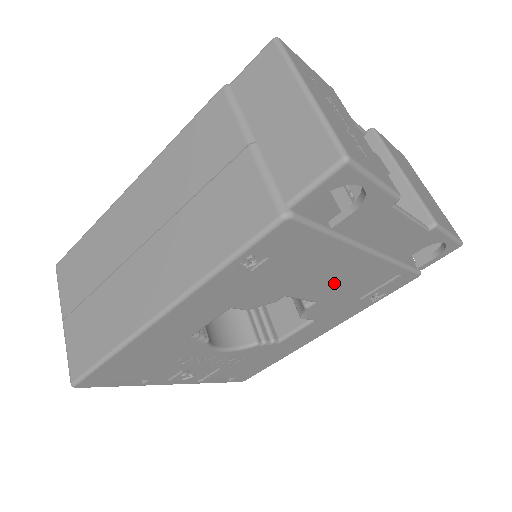
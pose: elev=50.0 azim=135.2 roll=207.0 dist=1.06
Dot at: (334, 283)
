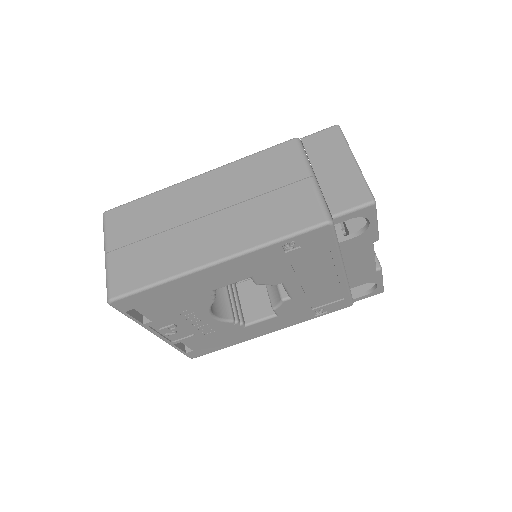
Dot at: (310, 287)
